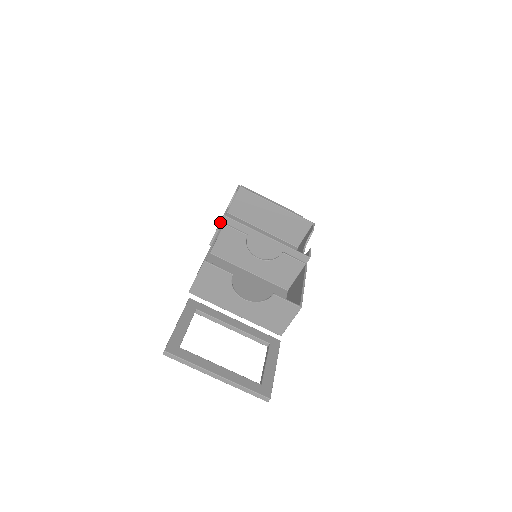
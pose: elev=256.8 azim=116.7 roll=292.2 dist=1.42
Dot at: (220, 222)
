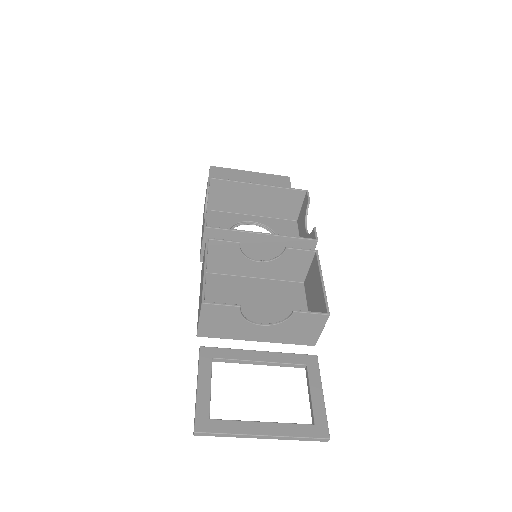
Dot at: (203, 235)
